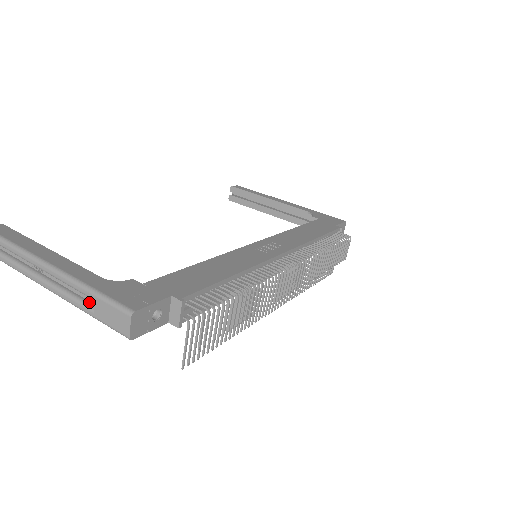
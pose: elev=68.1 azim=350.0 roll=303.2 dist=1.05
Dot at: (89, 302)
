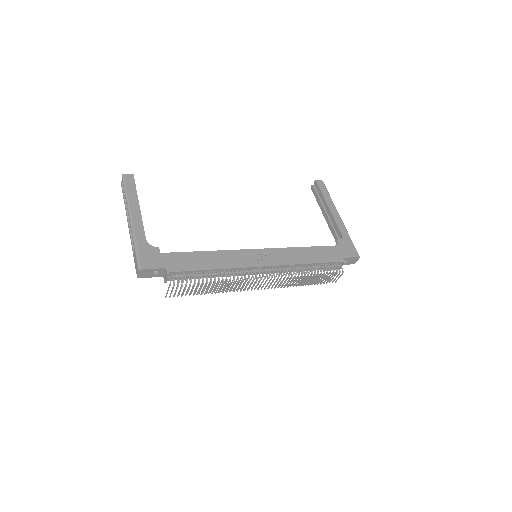
Dot at: occluded
